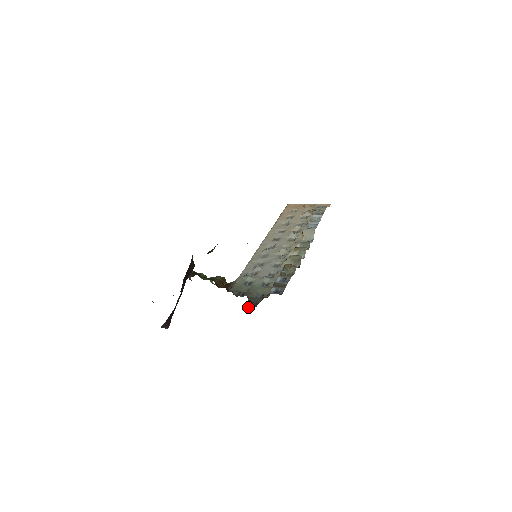
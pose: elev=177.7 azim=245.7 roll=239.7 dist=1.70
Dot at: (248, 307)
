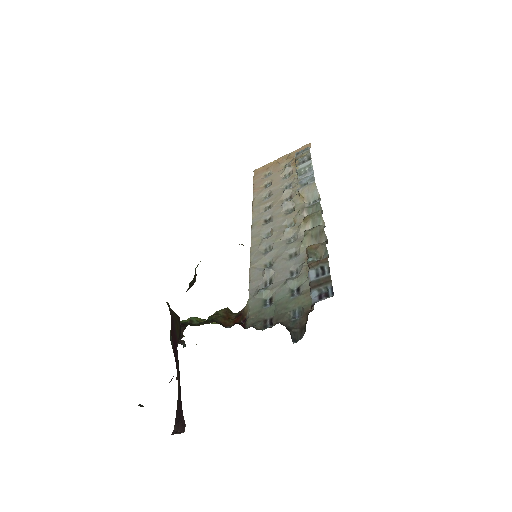
Dot at: (292, 340)
